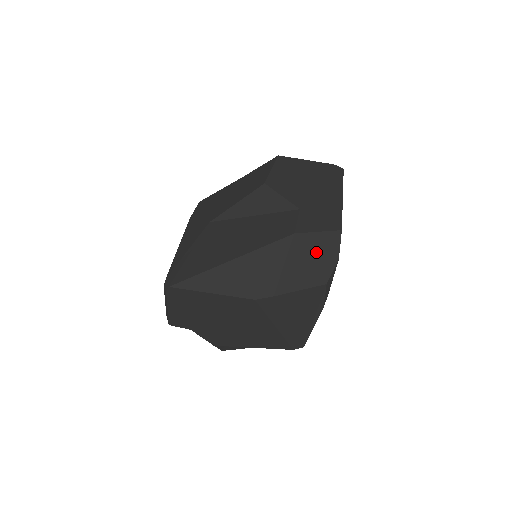
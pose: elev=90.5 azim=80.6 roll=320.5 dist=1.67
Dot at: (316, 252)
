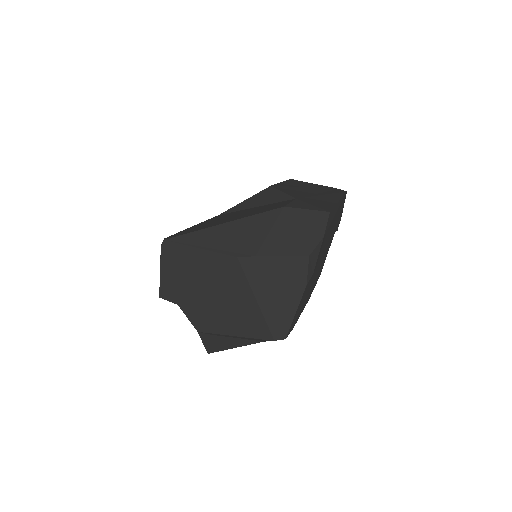
Dot at: (302, 226)
